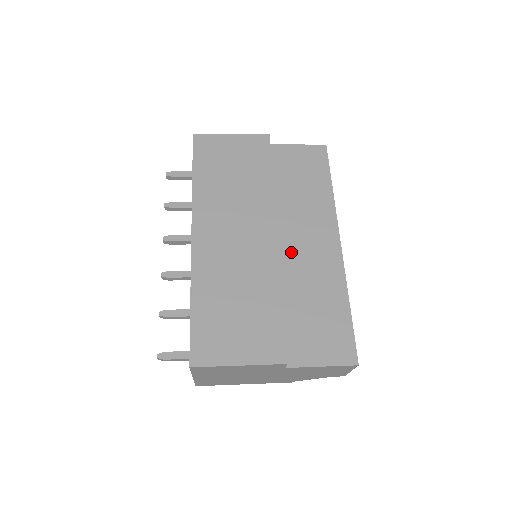
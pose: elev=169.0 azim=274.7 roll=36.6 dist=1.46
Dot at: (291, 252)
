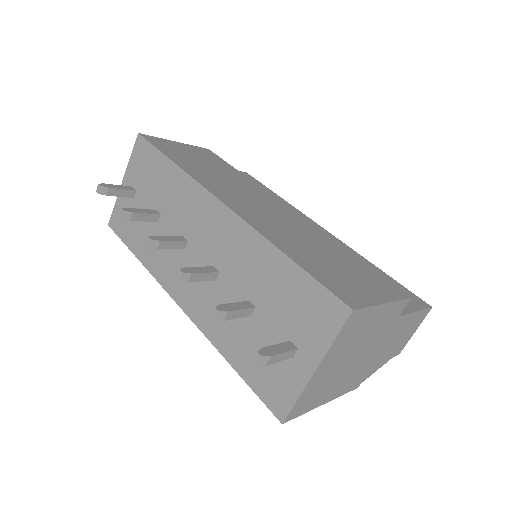
Dot at: occluded
